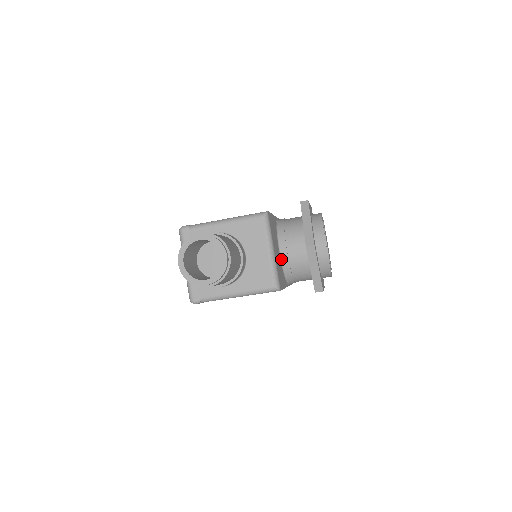
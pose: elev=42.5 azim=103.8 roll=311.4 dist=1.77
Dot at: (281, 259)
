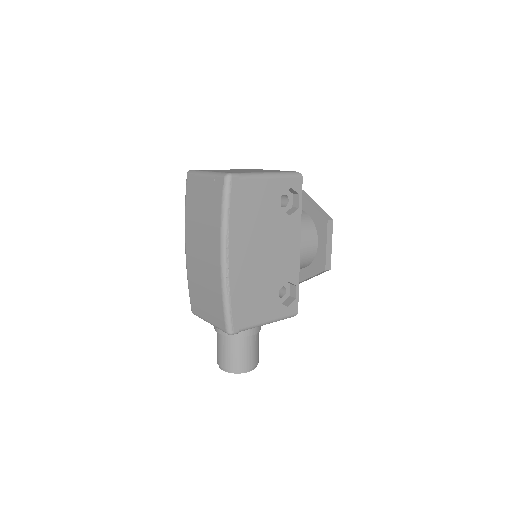
Dot at: occluded
